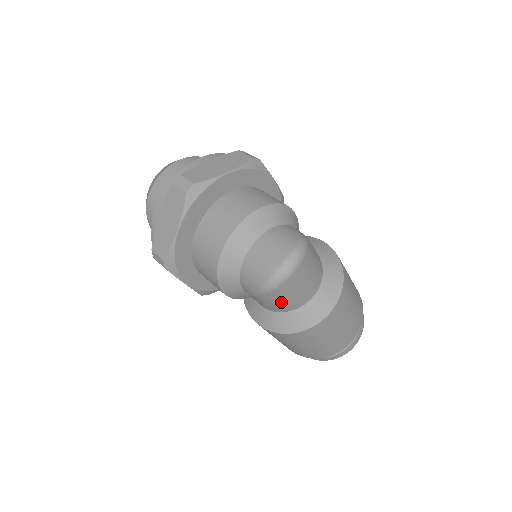
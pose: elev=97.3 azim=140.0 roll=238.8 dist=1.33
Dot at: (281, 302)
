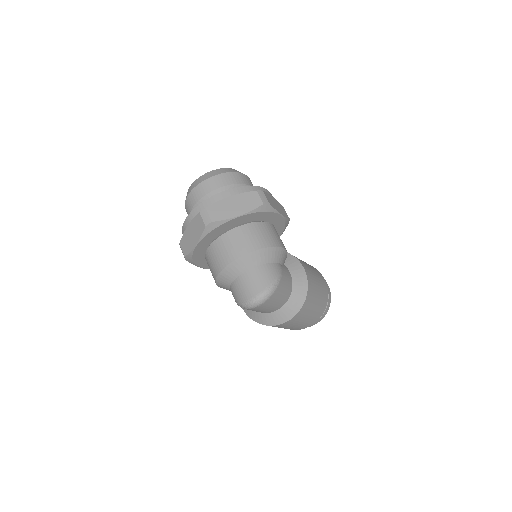
Dot at: occluded
